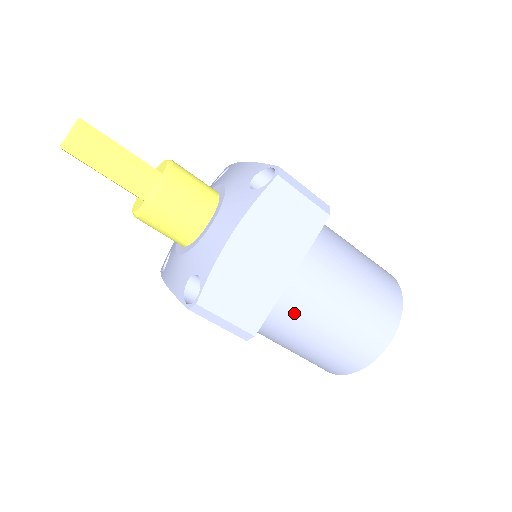
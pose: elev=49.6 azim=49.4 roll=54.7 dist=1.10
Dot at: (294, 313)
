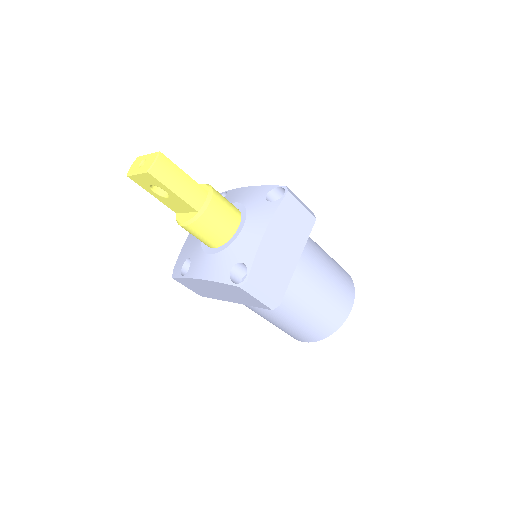
Dot at: (297, 289)
